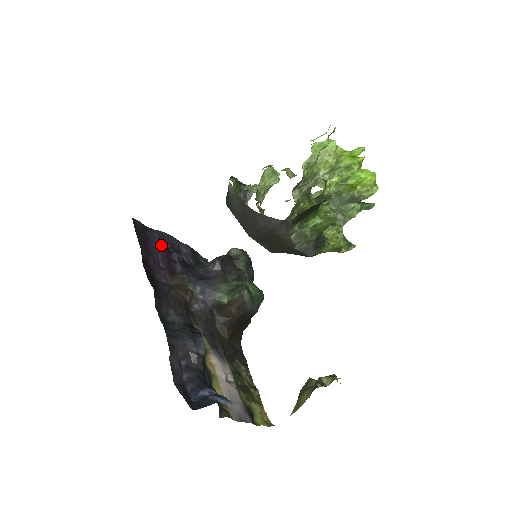
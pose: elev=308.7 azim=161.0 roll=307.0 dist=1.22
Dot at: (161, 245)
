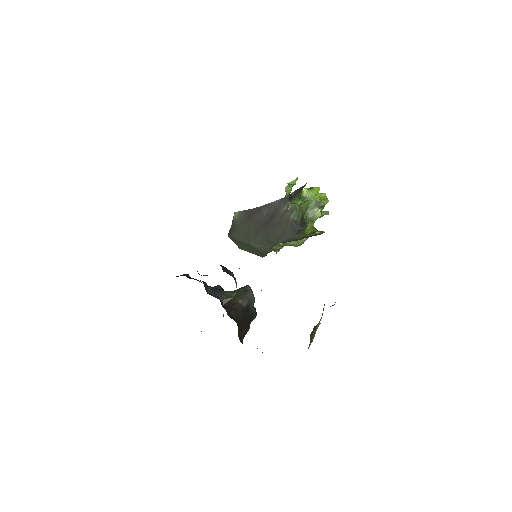
Dot at: occluded
